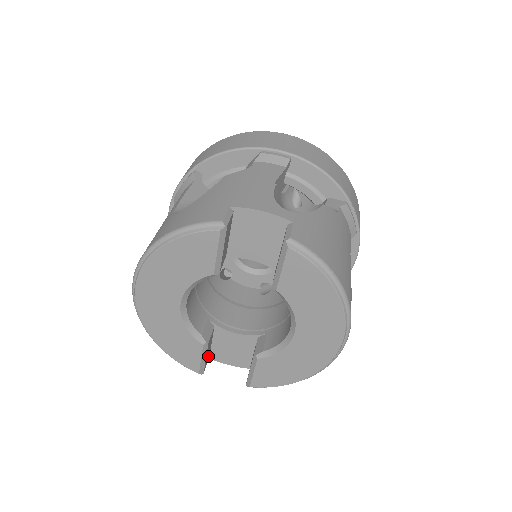
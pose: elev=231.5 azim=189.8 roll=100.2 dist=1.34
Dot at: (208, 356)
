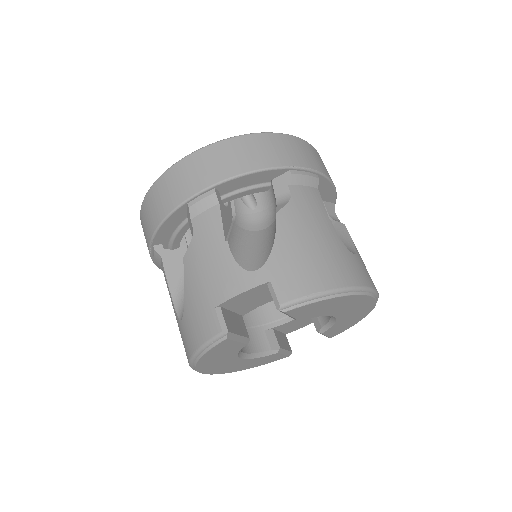
Dot at: (285, 338)
